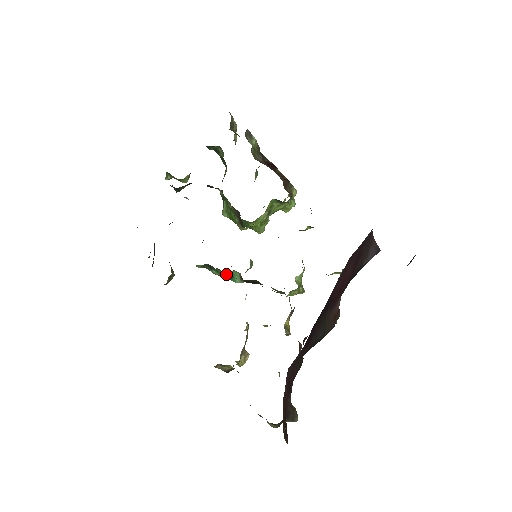
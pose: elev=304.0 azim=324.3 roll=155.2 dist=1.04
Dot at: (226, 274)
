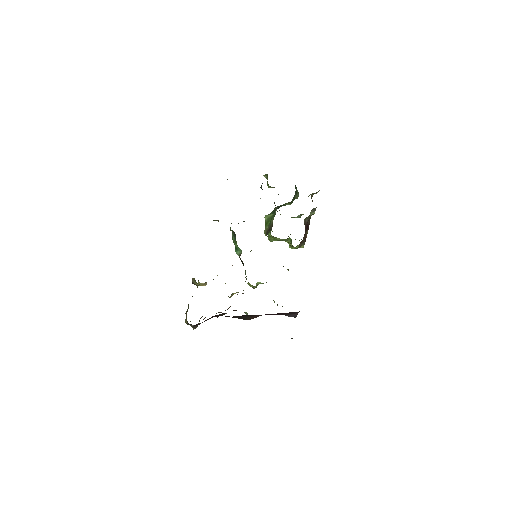
Dot at: (237, 246)
